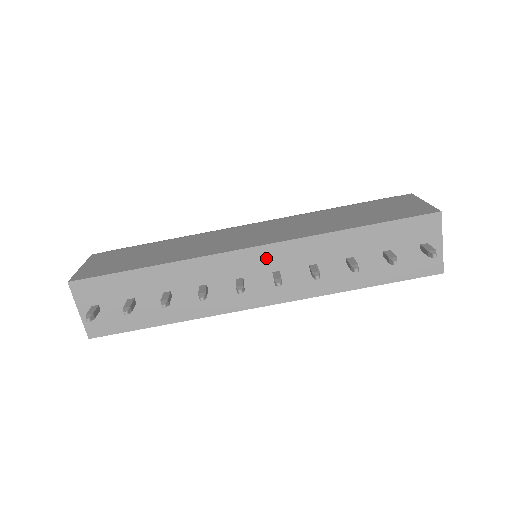
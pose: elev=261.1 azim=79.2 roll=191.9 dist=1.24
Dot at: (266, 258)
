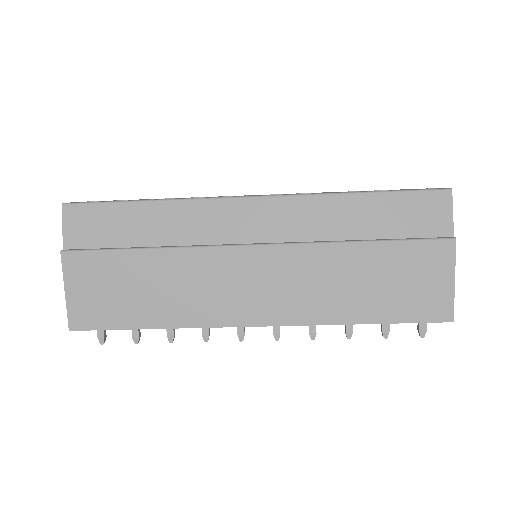
Dot at: occluded
